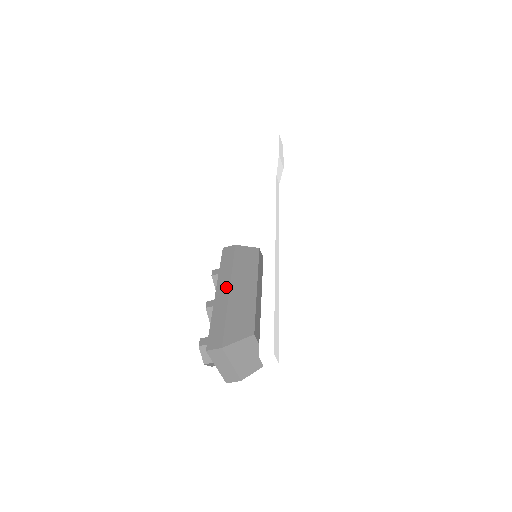
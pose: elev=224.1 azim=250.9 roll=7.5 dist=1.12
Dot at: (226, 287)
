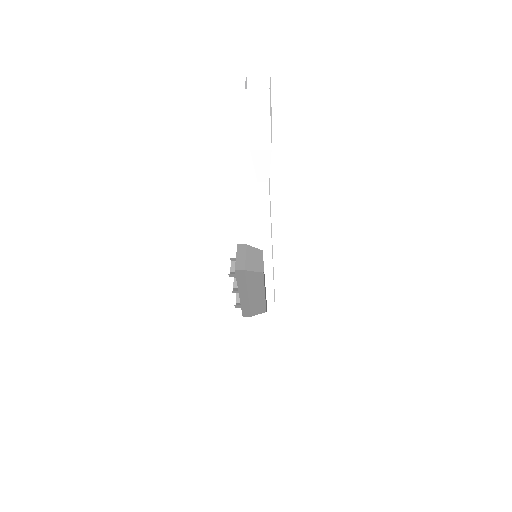
Dot at: (245, 294)
